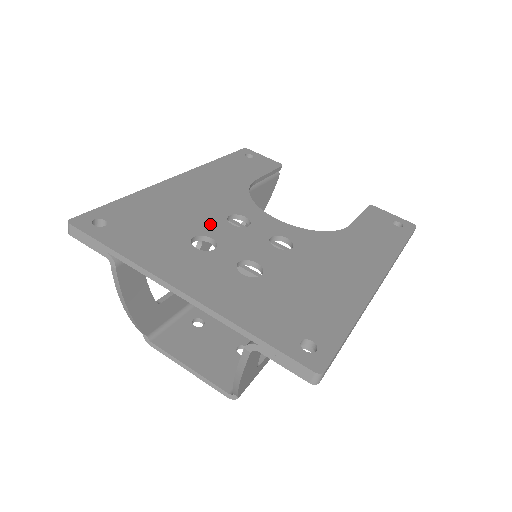
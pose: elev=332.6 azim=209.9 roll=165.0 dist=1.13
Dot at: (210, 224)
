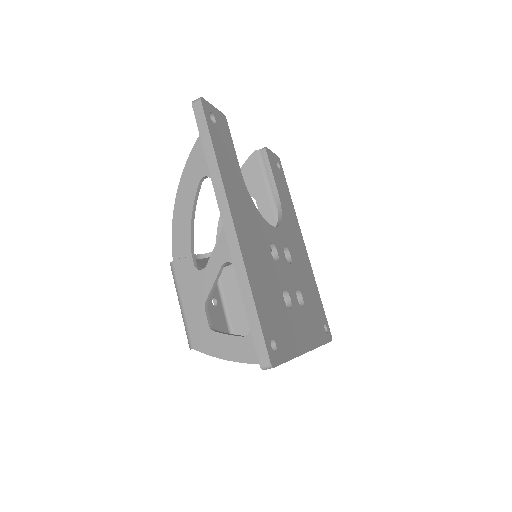
Dot at: (276, 275)
